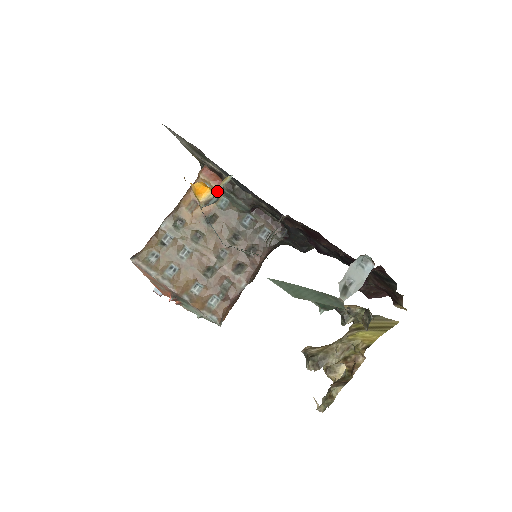
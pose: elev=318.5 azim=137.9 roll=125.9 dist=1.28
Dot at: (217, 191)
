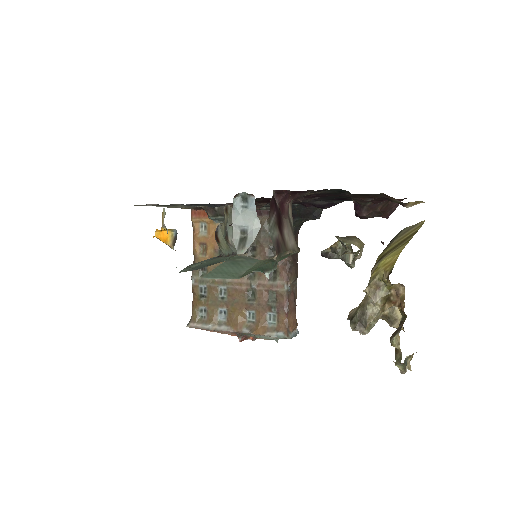
Dot at: (165, 229)
